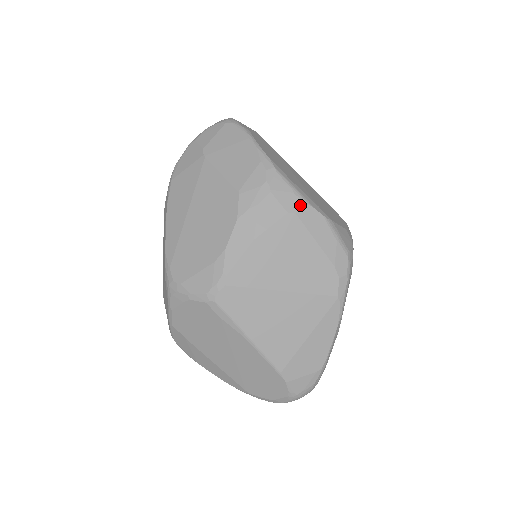
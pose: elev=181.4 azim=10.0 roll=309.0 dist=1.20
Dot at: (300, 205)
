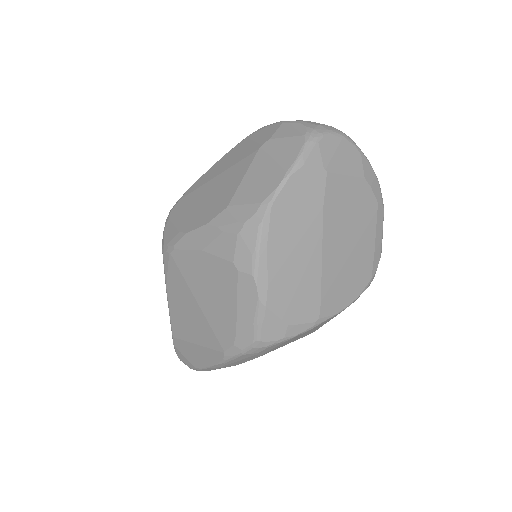
Dot at: (247, 269)
